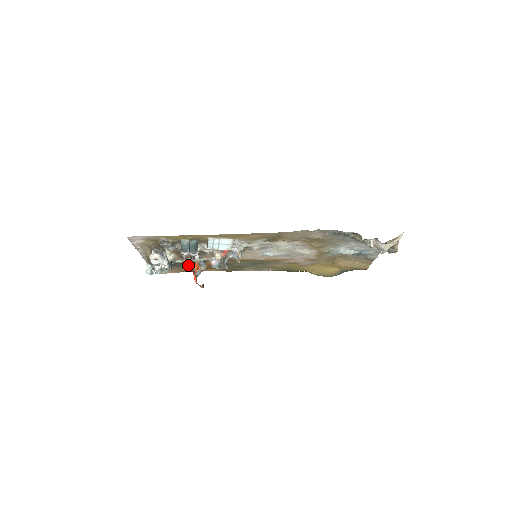
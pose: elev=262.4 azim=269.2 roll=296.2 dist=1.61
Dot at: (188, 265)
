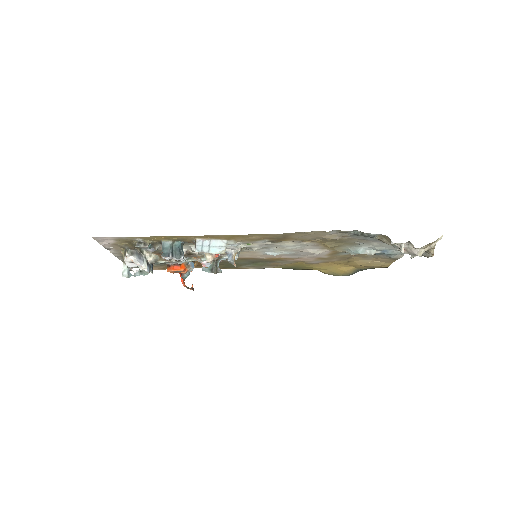
Dot at: (173, 266)
